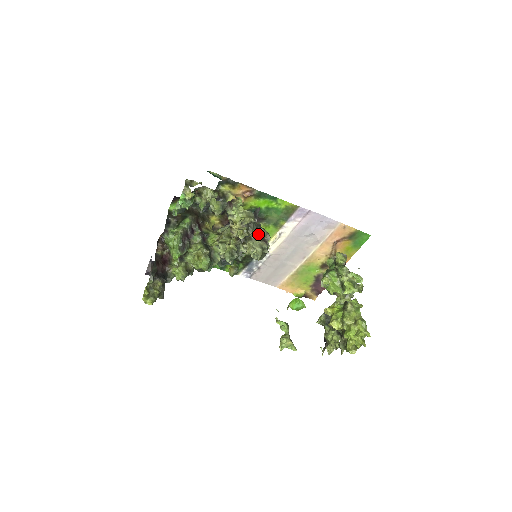
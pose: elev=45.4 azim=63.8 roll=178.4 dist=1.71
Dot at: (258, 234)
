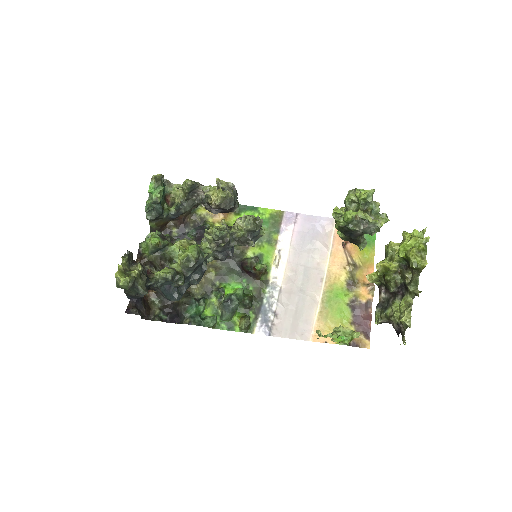
Dot at: occluded
